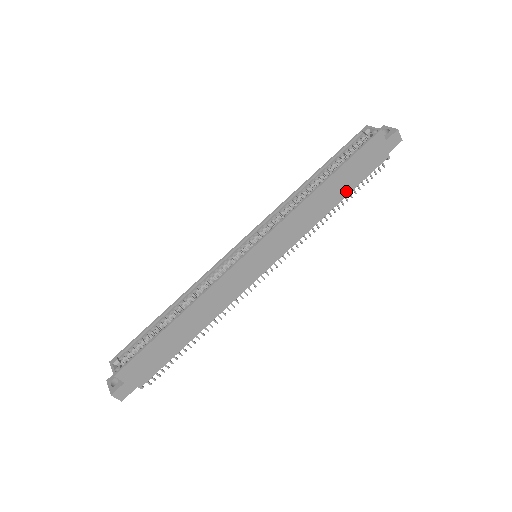
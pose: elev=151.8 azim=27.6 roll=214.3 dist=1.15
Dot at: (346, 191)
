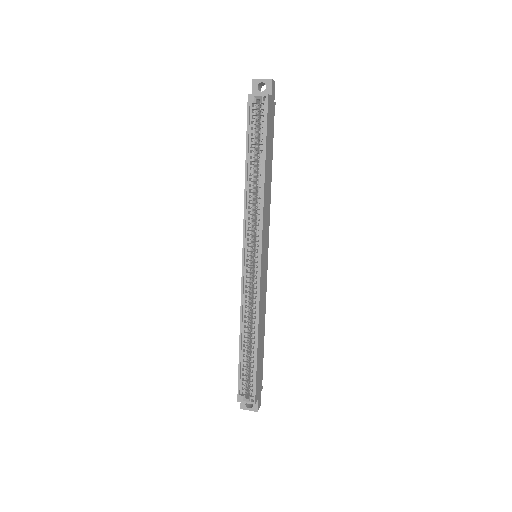
Dot at: (271, 157)
